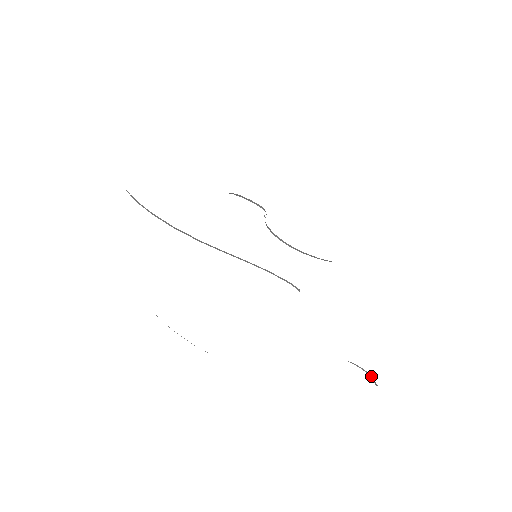
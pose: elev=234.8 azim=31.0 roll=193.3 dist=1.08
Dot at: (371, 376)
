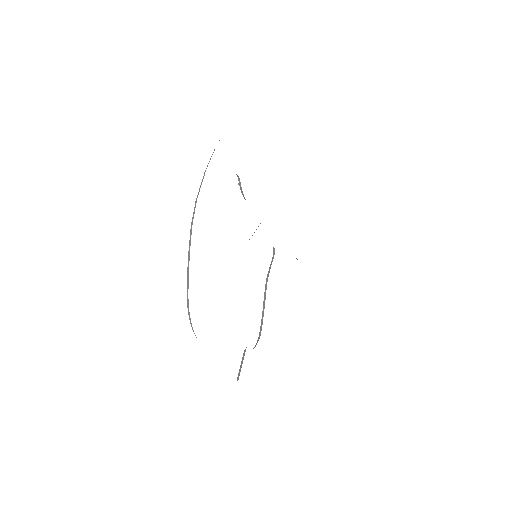
Dot at: occluded
